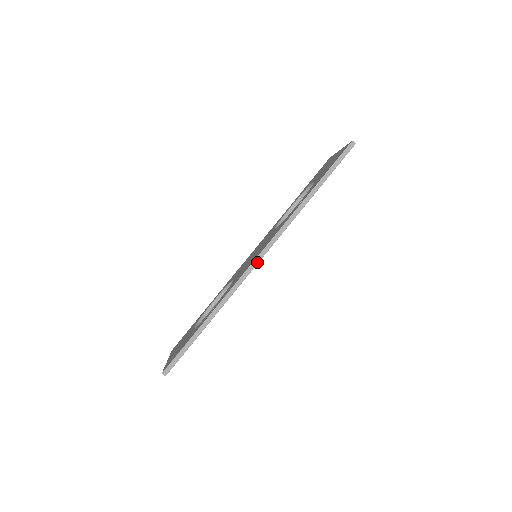
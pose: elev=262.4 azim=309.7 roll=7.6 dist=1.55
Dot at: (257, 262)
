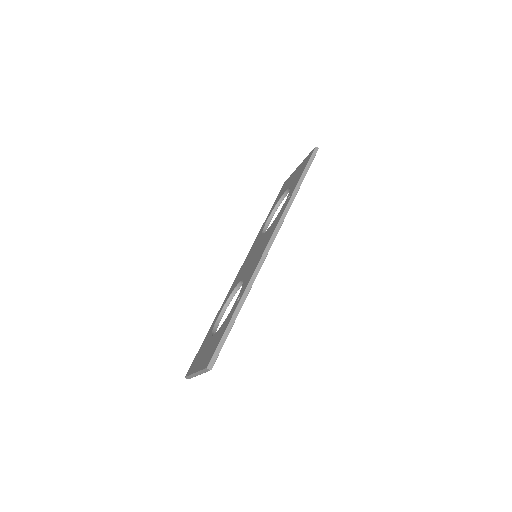
Dot at: (270, 246)
